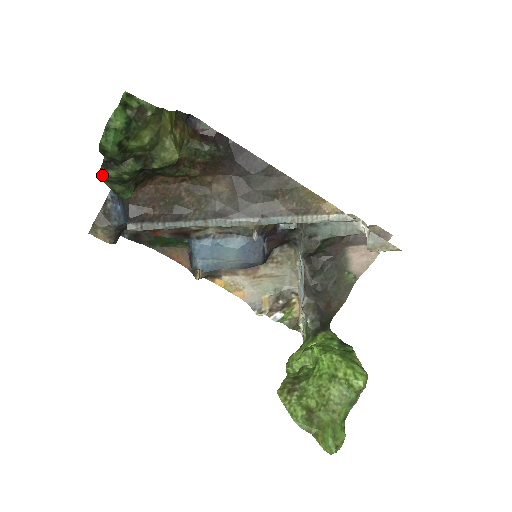
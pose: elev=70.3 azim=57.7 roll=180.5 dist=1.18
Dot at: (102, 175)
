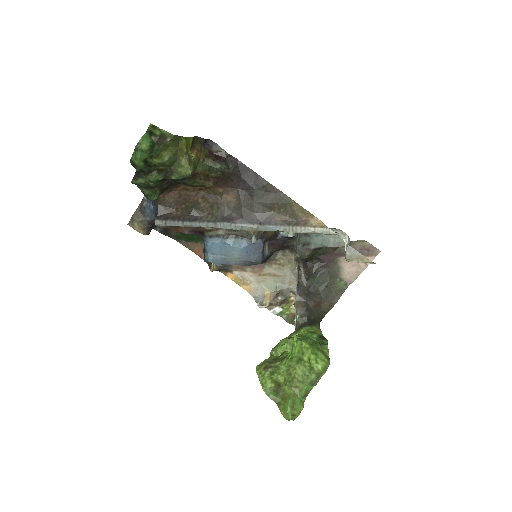
Dot at: (135, 181)
